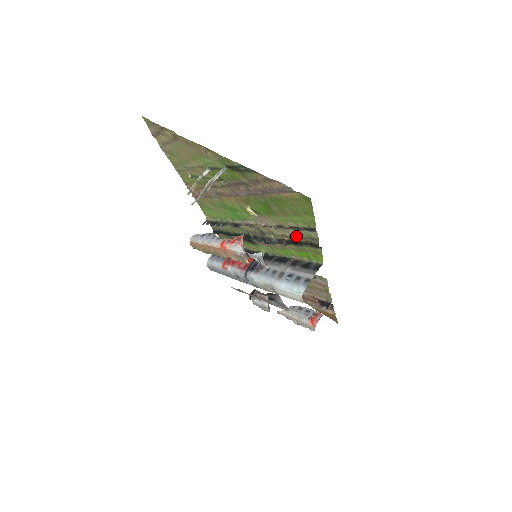
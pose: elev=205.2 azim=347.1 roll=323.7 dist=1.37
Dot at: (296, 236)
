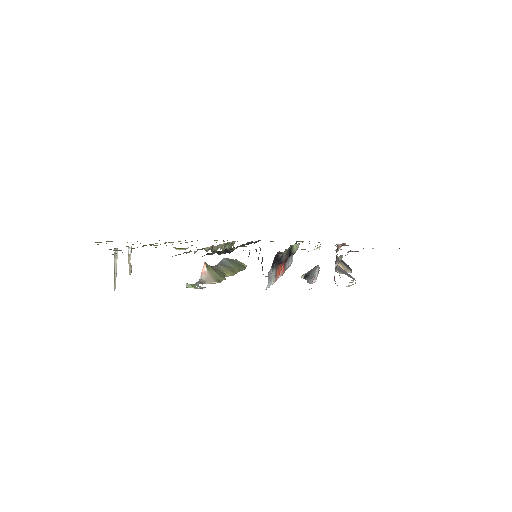
Dot at: occluded
